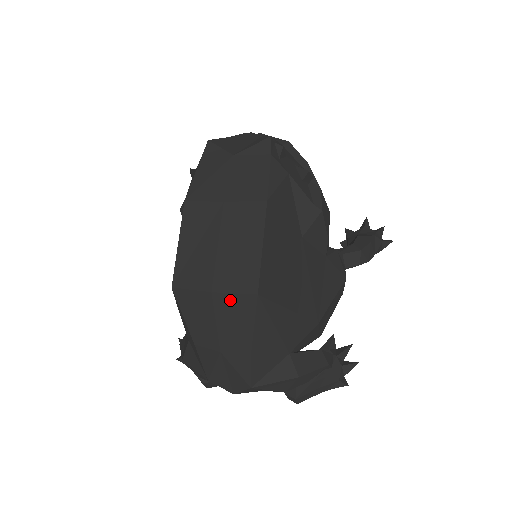
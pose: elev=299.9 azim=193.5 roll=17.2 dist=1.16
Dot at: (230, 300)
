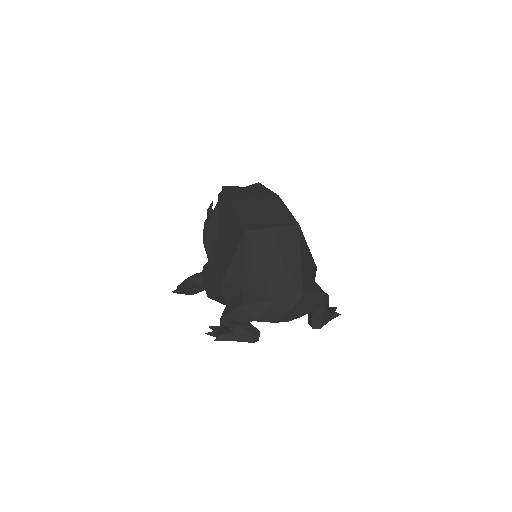
Dot at: (284, 230)
